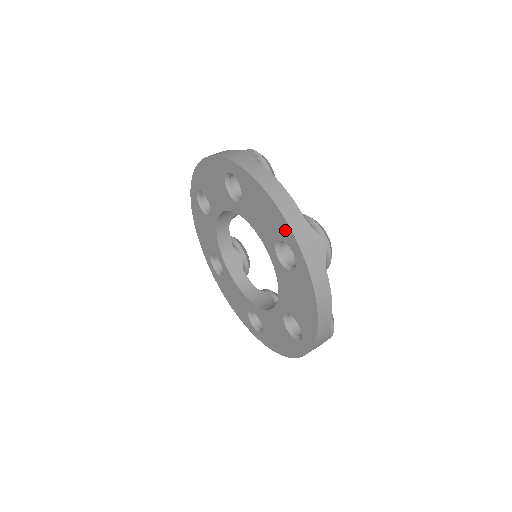
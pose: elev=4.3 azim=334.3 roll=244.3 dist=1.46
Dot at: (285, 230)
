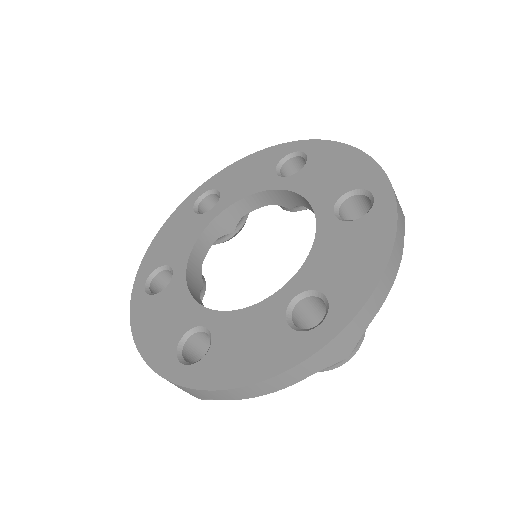
Dot at: (371, 174)
